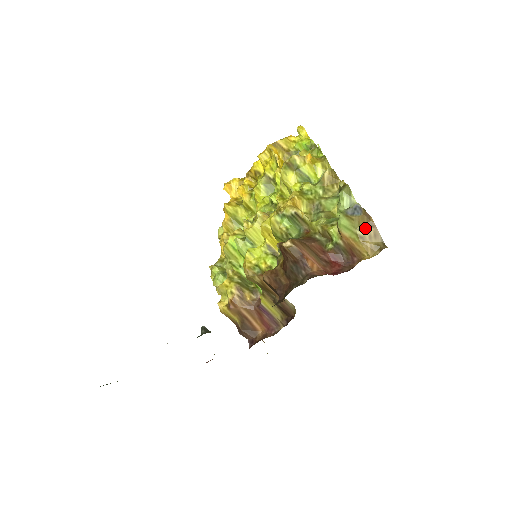
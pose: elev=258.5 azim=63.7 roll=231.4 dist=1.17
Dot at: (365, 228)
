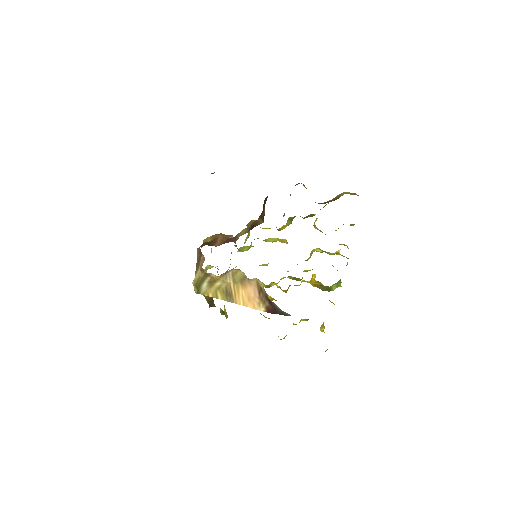
Dot at: (352, 194)
